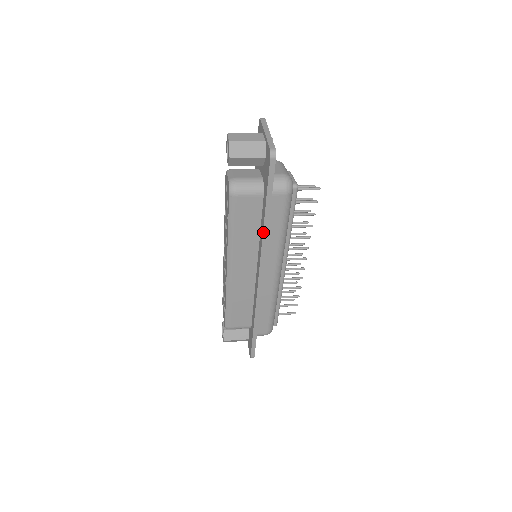
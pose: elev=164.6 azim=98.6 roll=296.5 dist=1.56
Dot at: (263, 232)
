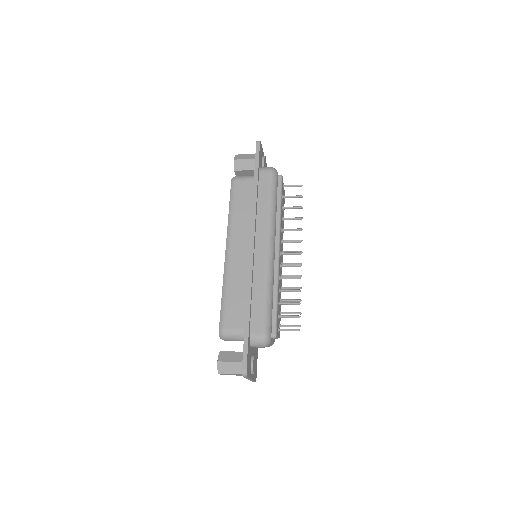
Dot at: (253, 198)
